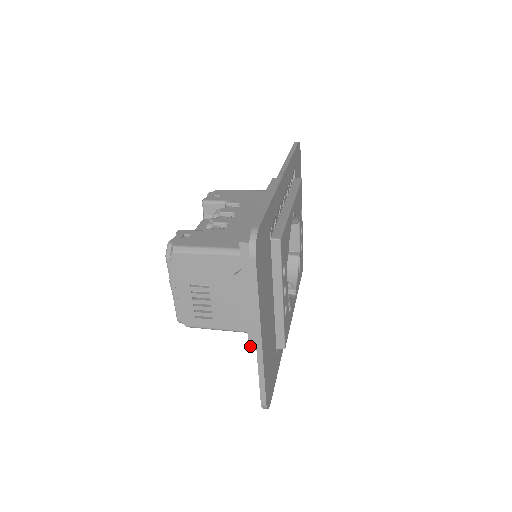
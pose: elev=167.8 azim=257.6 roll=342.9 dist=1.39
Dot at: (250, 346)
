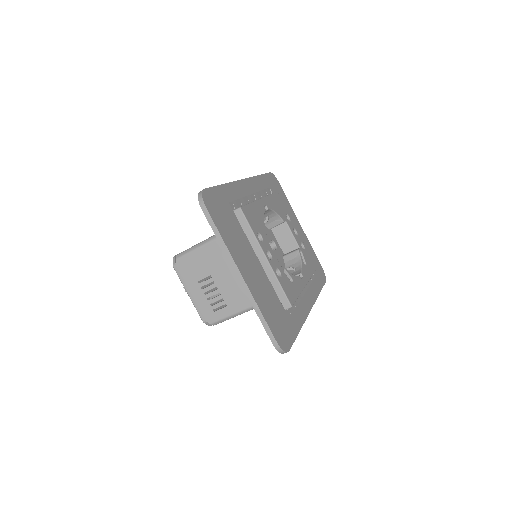
Dot at: occluded
